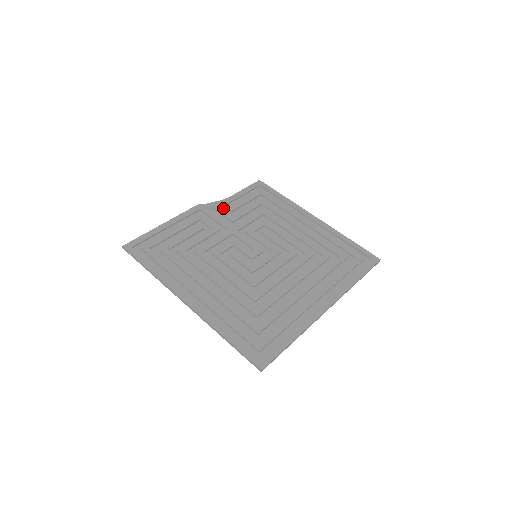
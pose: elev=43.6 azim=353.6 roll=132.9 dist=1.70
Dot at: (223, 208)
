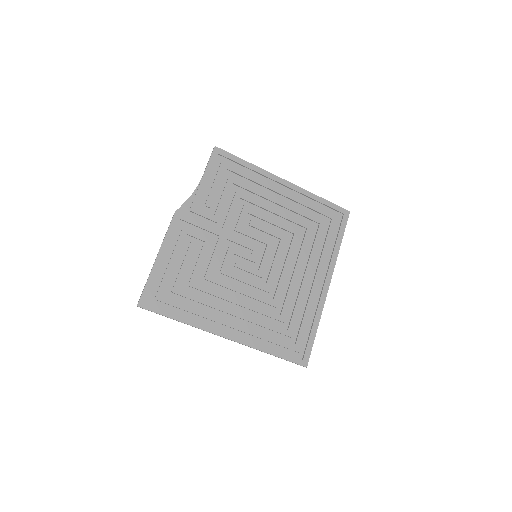
Dot at: (199, 206)
